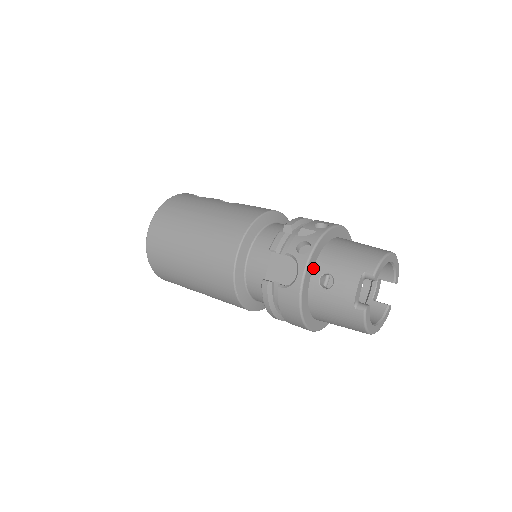
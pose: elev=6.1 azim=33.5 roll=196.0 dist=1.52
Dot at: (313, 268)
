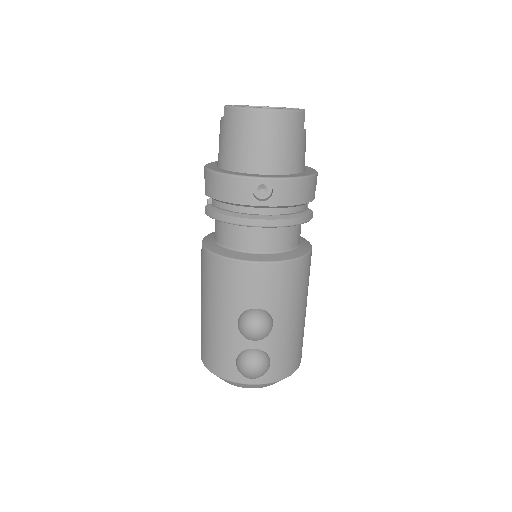
Dot at: occluded
